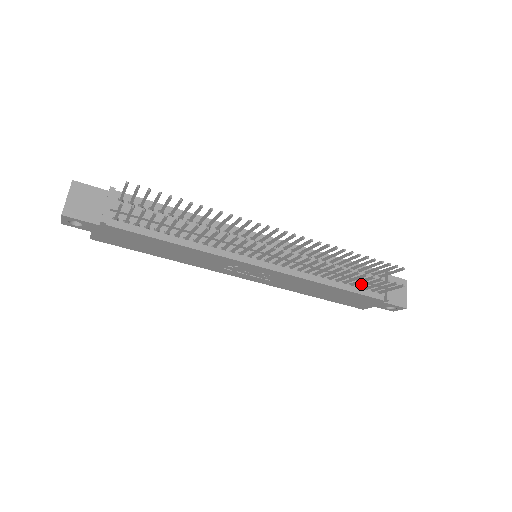
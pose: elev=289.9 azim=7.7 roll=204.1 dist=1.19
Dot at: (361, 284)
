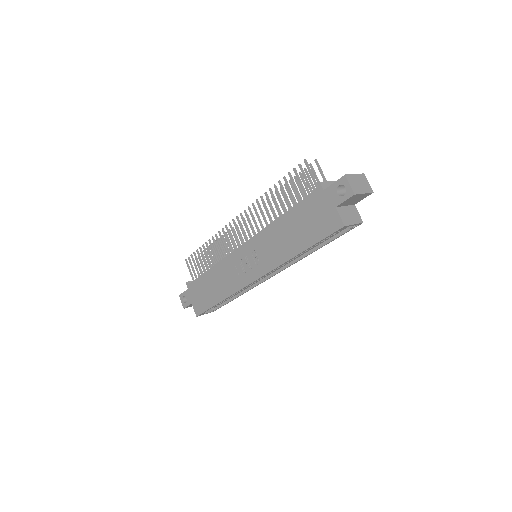
Dot at: (300, 198)
